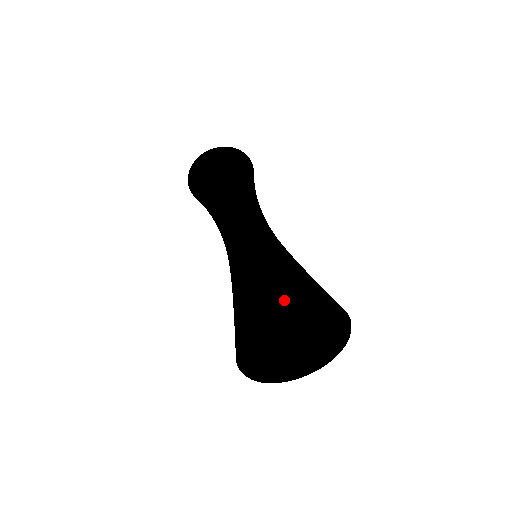
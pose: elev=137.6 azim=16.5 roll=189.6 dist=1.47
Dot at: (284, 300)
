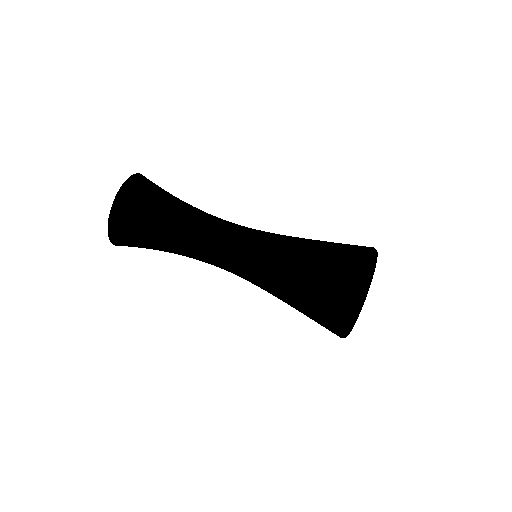
Dot at: (341, 318)
